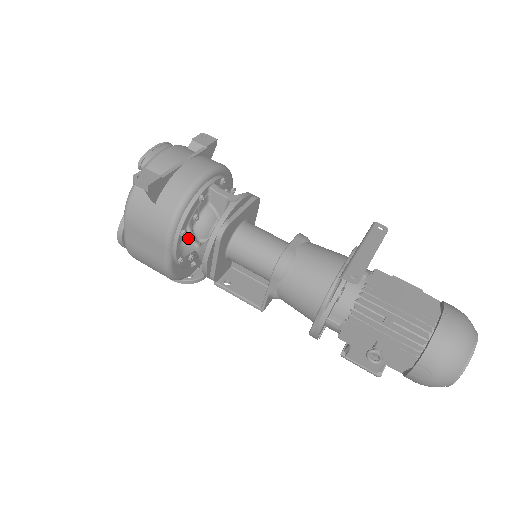
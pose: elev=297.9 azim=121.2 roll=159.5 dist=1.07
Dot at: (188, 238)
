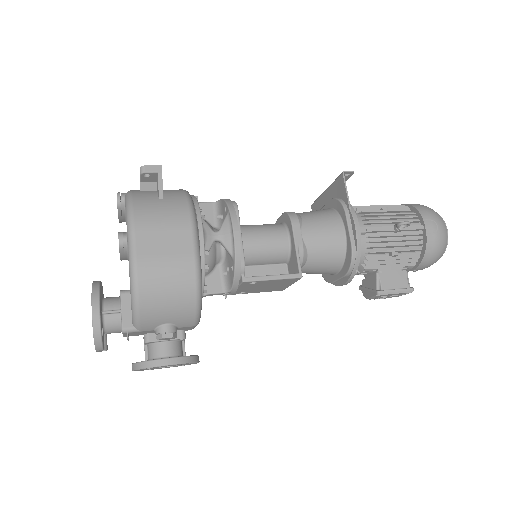
Dot at: (205, 226)
